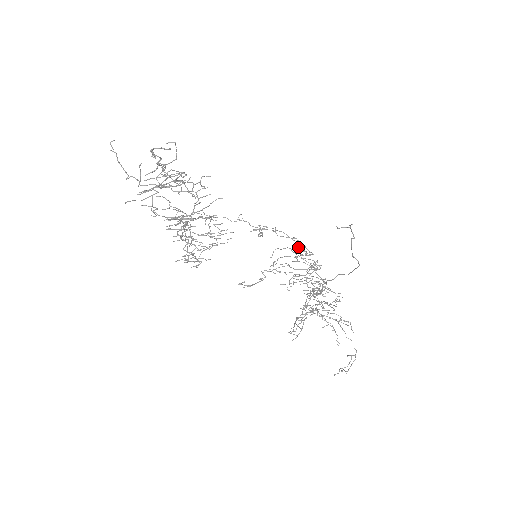
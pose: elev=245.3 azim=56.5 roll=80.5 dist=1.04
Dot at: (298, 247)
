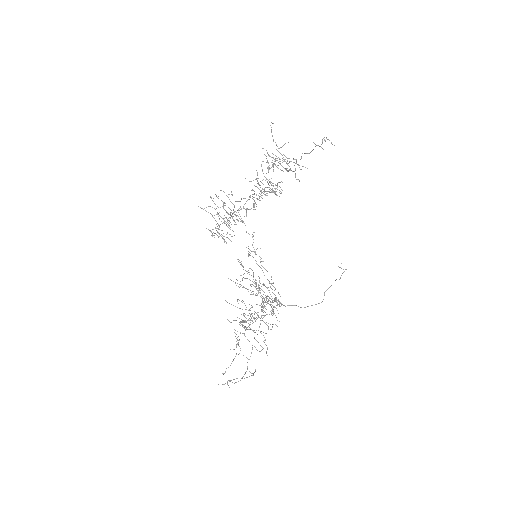
Dot at: occluded
